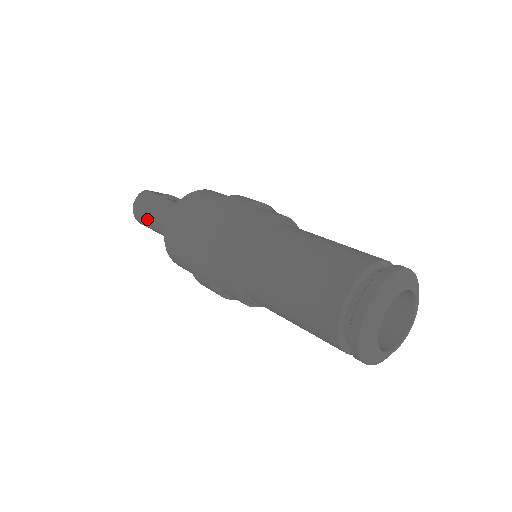
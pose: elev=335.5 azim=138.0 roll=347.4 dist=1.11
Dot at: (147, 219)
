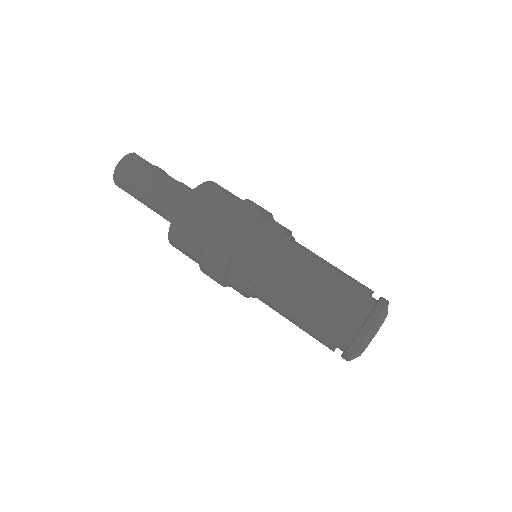
Dot at: (137, 182)
